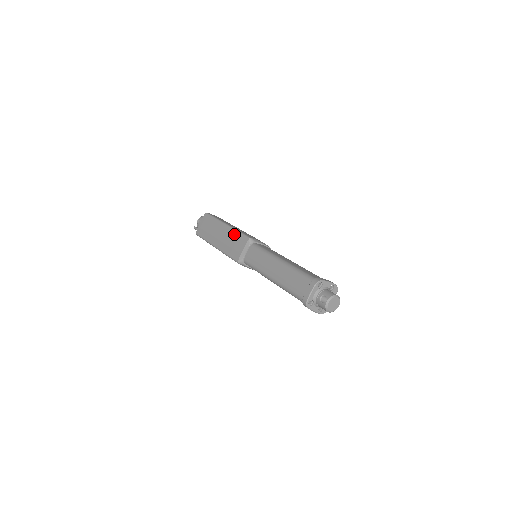
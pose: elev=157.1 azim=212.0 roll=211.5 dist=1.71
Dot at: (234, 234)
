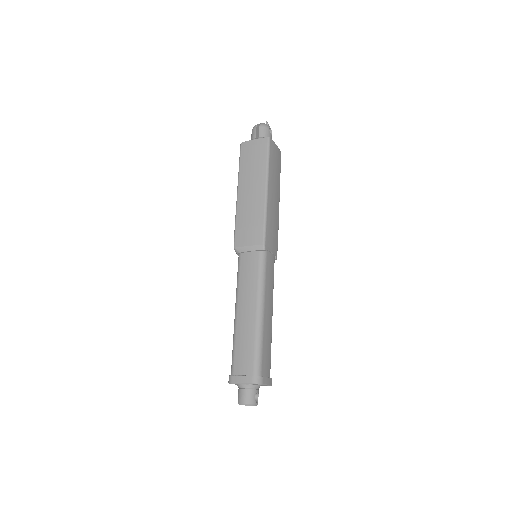
Dot at: occluded
